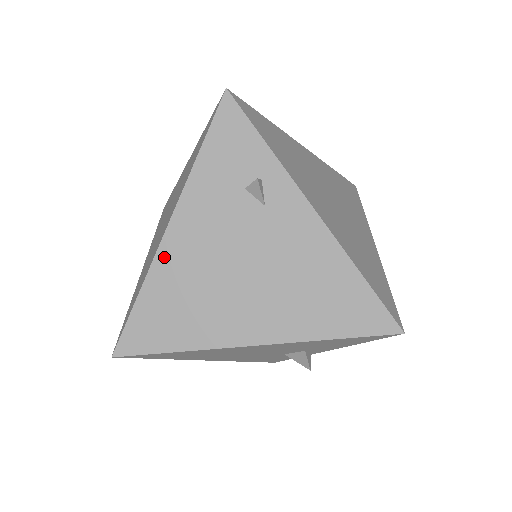
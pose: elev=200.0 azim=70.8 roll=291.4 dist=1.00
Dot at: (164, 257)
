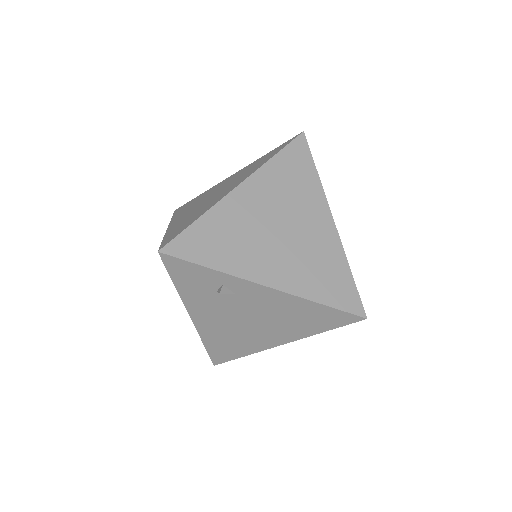
Dot at: (202, 329)
